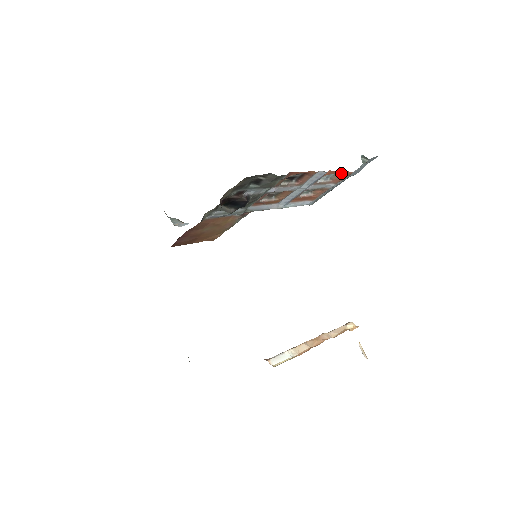
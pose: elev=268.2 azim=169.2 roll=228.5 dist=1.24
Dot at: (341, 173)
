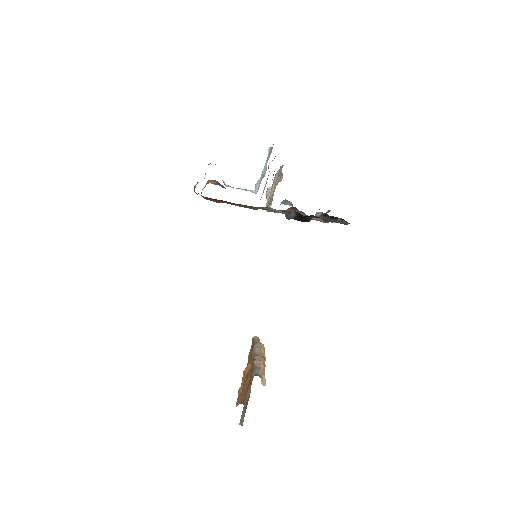
Dot at: occluded
